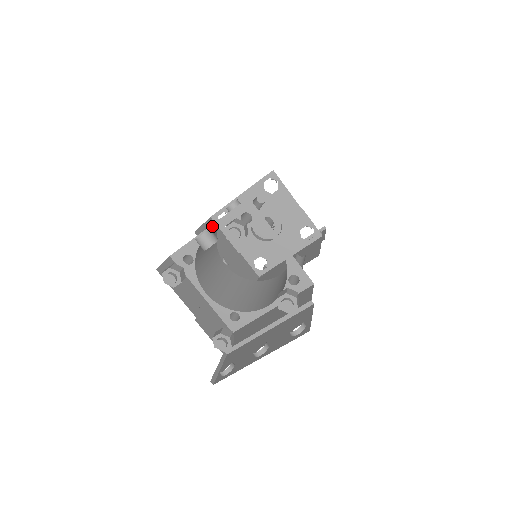
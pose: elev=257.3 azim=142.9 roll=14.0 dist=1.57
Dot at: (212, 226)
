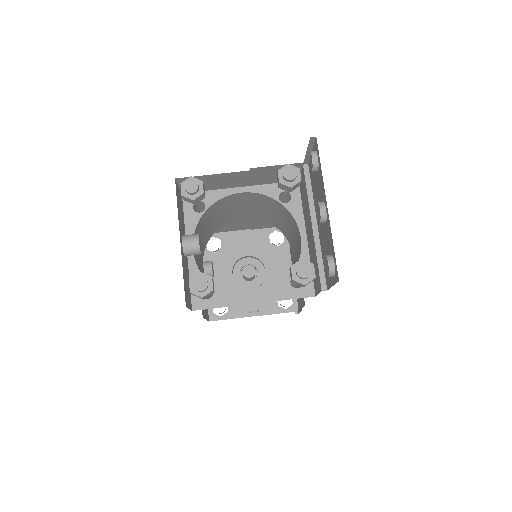
Dot at: occluded
